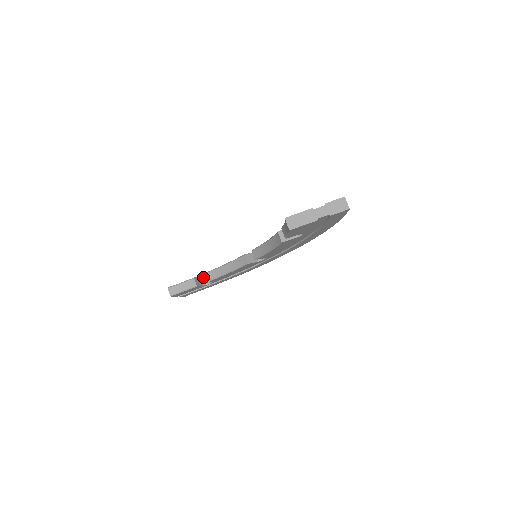
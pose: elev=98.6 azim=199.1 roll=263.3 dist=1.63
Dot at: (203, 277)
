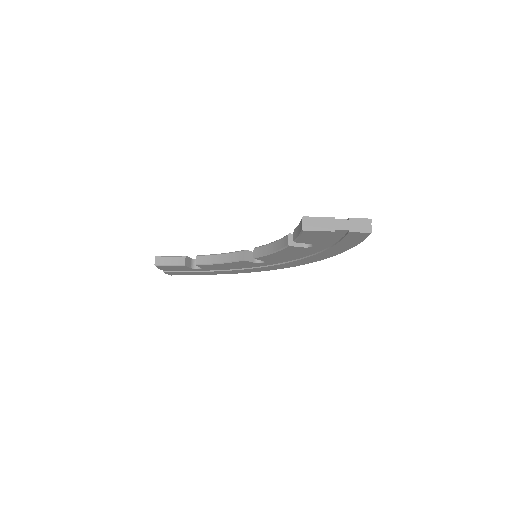
Dot at: (195, 260)
